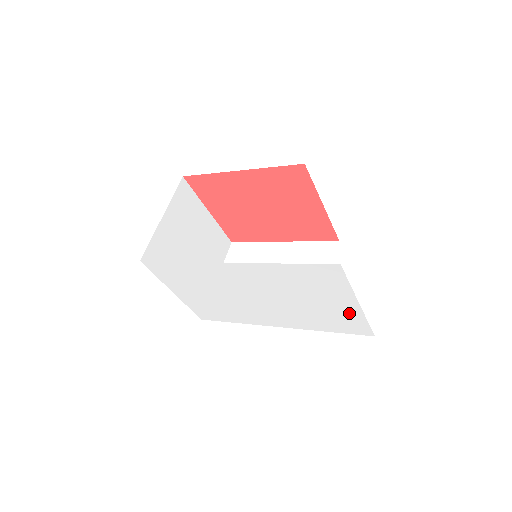
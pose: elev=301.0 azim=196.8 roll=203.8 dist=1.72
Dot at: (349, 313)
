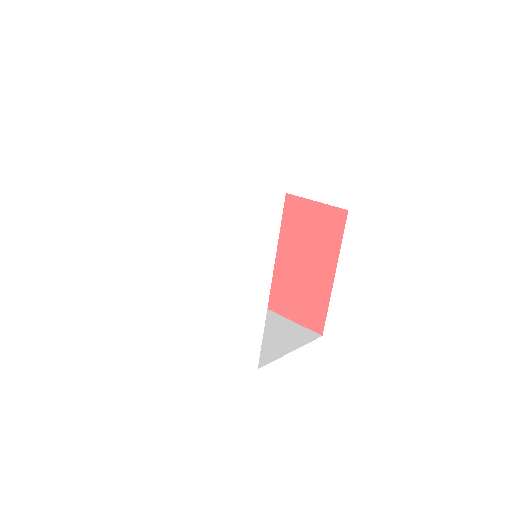
Dot at: (250, 158)
